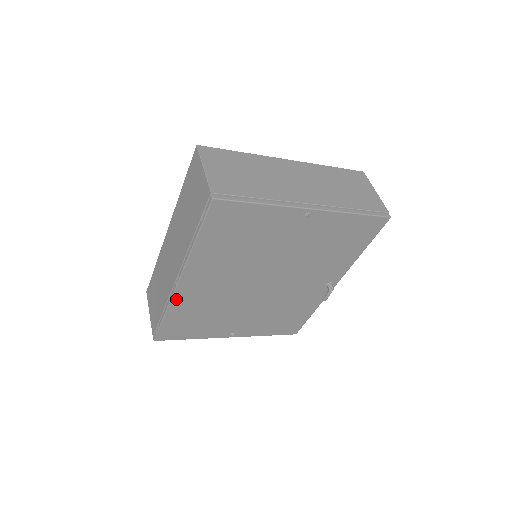
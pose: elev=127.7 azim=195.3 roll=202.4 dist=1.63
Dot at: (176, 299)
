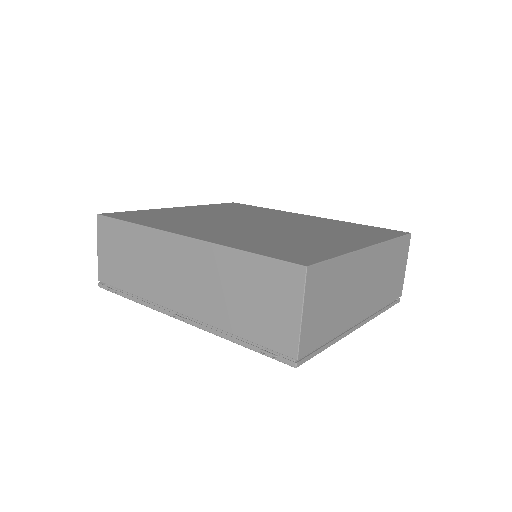
Dot at: occluded
